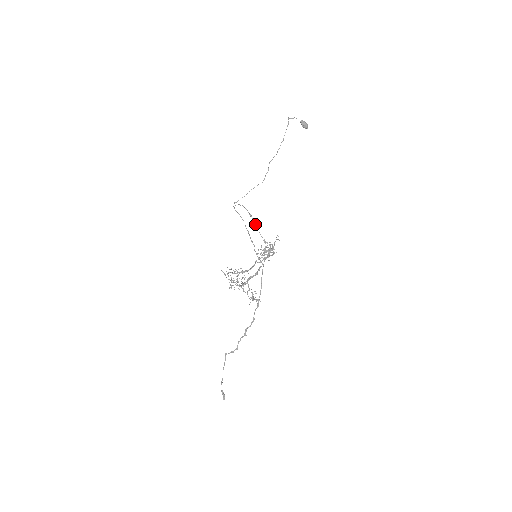
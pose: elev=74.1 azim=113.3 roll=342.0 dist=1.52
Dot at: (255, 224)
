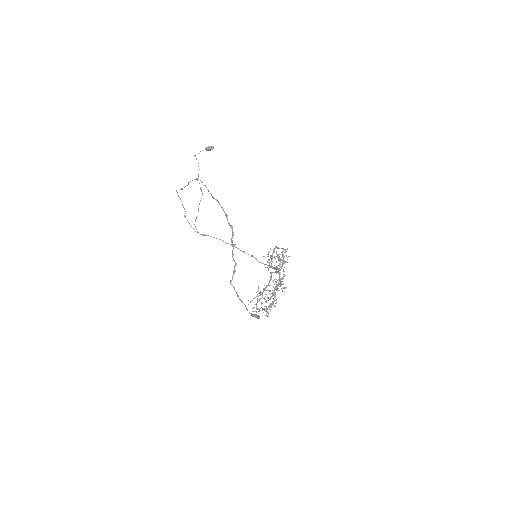
Dot at: (187, 185)
